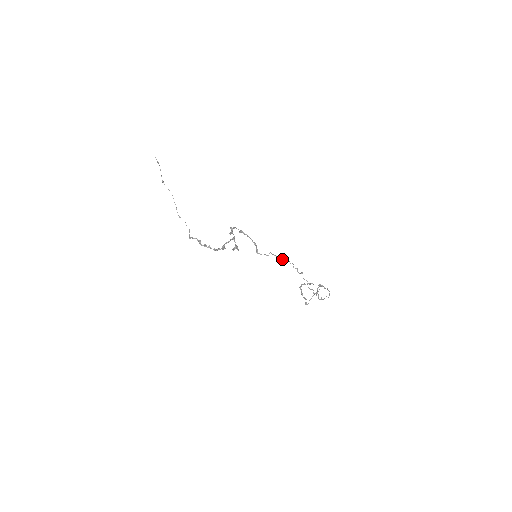
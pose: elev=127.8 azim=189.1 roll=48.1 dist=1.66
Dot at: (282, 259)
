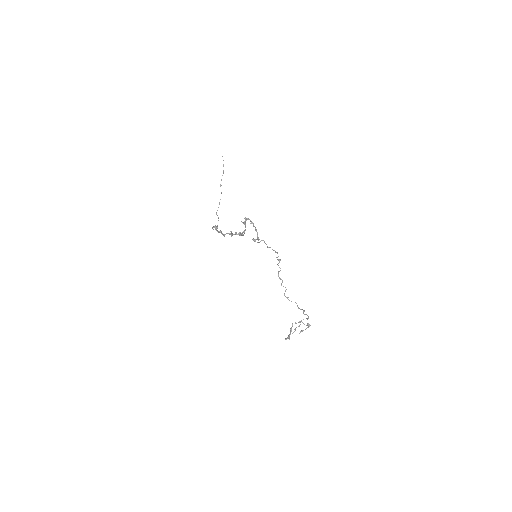
Dot at: occluded
